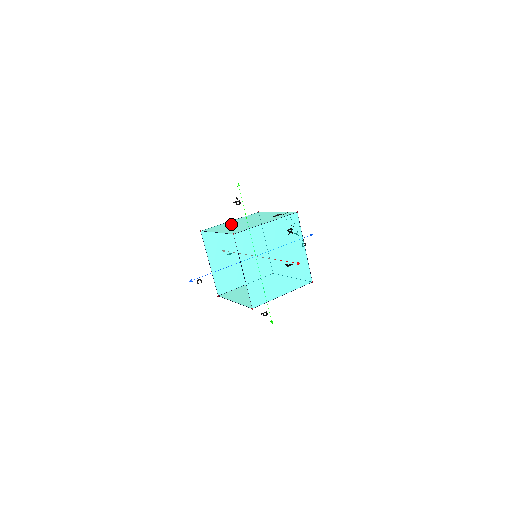
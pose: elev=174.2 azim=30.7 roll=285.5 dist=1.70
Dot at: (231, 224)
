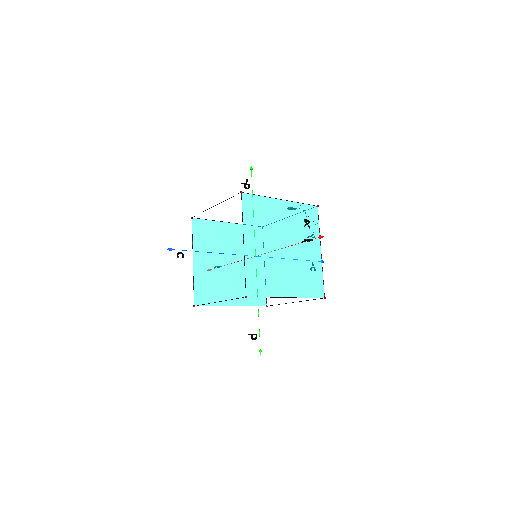
Dot at: occluded
